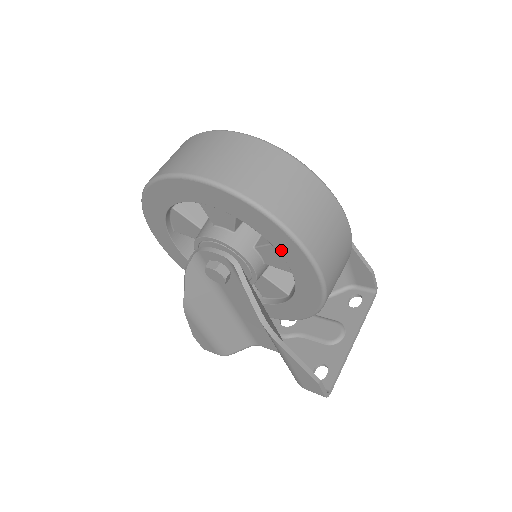
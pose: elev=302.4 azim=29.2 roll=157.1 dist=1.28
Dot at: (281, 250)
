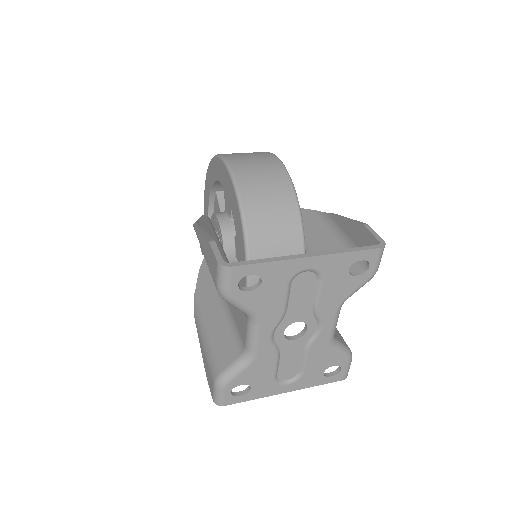
Dot at: (217, 177)
